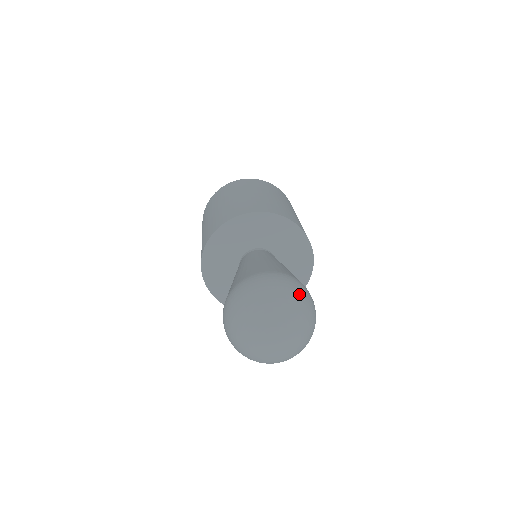
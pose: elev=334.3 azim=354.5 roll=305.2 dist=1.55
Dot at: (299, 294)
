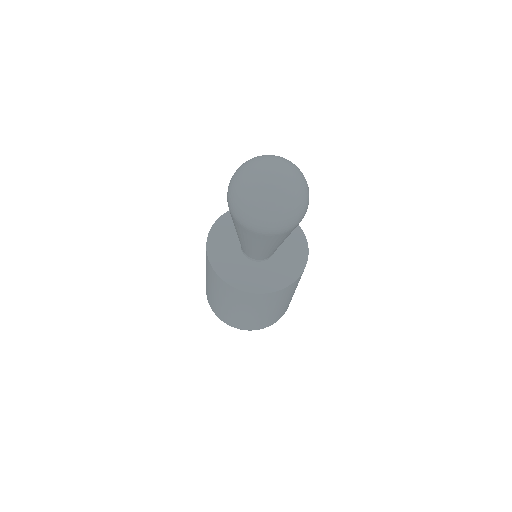
Dot at: (306, 181)
